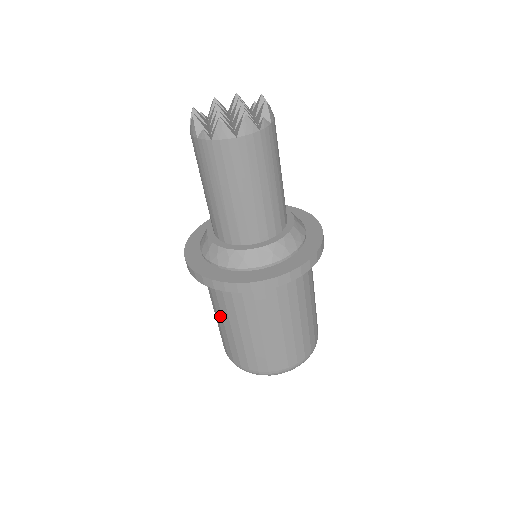
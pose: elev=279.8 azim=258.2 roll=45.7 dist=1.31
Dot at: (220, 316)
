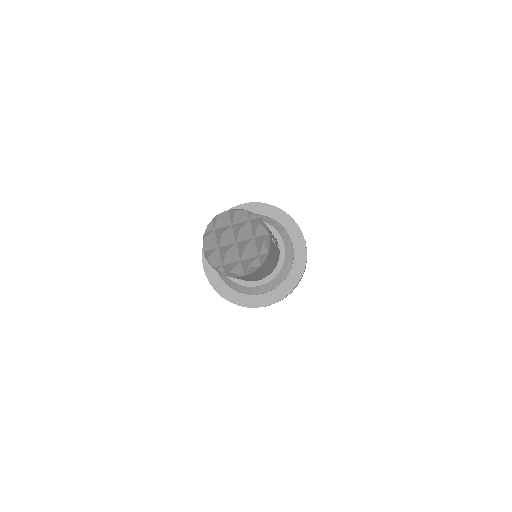
Dot at: occluded
